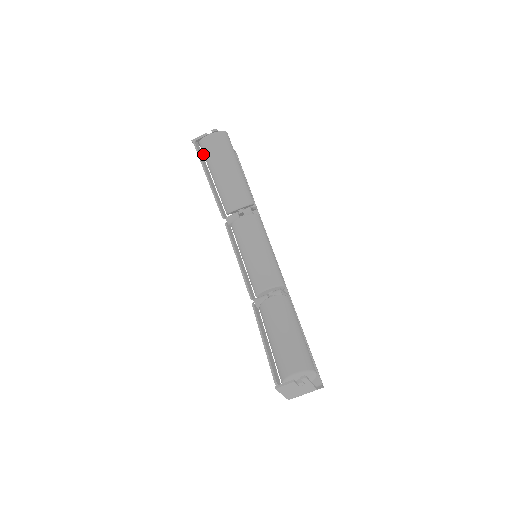
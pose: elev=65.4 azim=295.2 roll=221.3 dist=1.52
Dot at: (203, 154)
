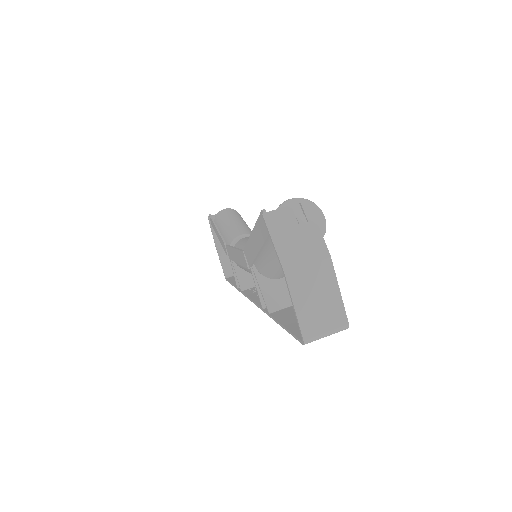
Dot at: occluded
